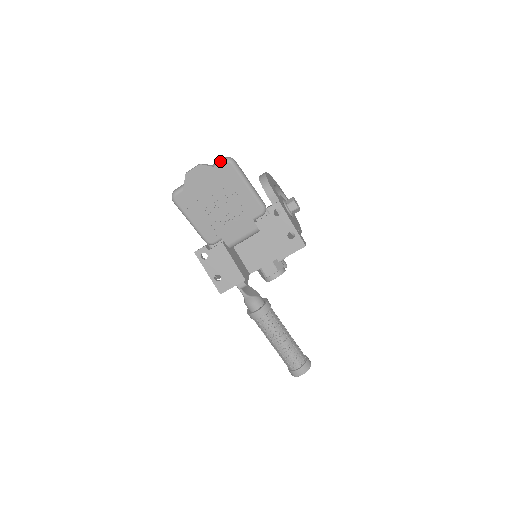
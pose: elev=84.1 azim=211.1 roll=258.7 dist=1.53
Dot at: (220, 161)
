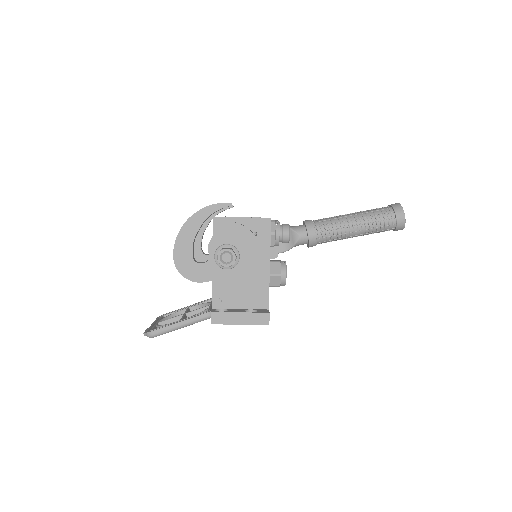
Dot at: occluded
